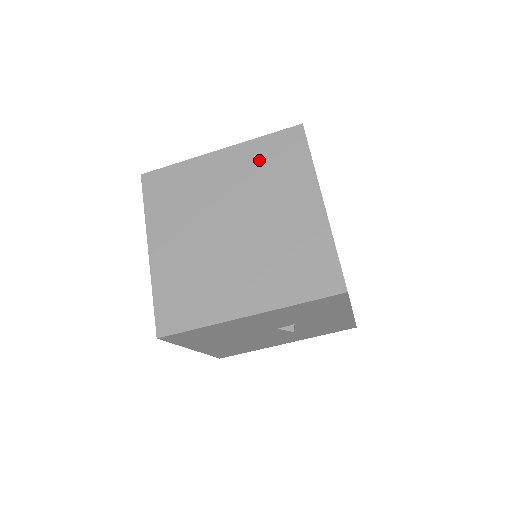
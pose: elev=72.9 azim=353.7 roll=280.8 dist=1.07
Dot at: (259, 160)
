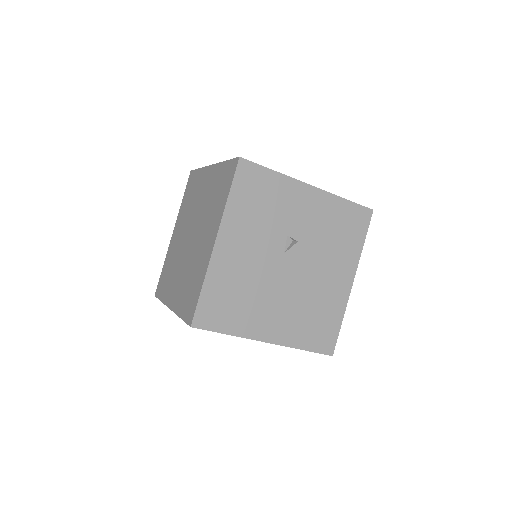
Dot at: (185, 206)
